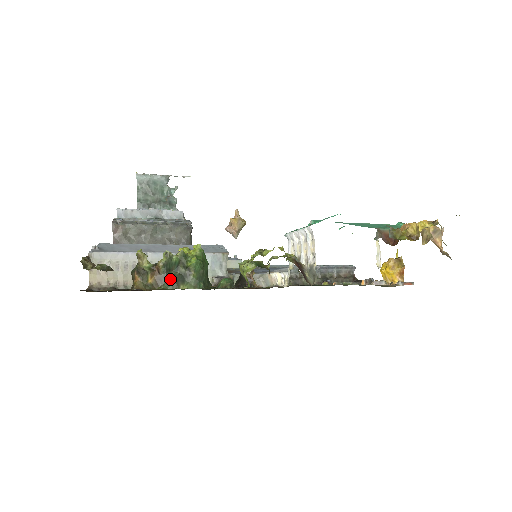
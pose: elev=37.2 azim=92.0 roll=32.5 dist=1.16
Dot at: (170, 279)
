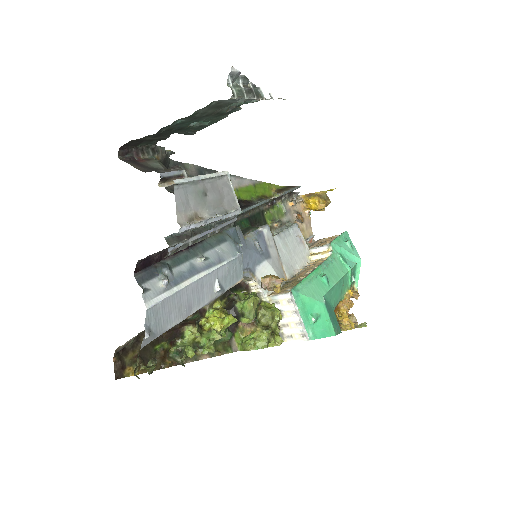
Dot at: occluded
